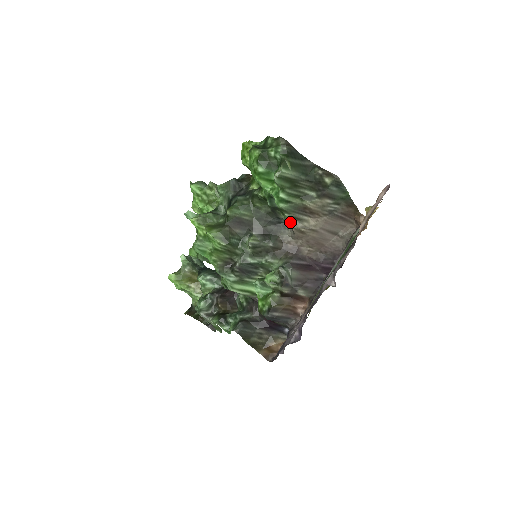
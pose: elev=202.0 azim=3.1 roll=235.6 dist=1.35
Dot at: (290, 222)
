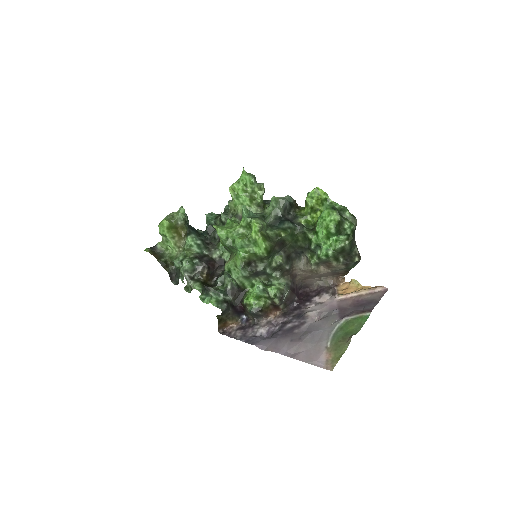
Dot at: (313, 265)
